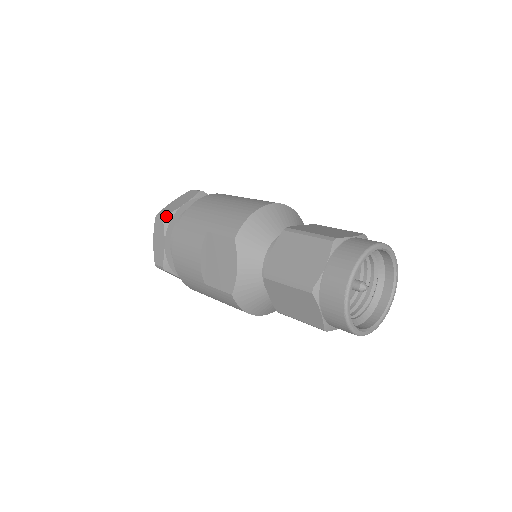
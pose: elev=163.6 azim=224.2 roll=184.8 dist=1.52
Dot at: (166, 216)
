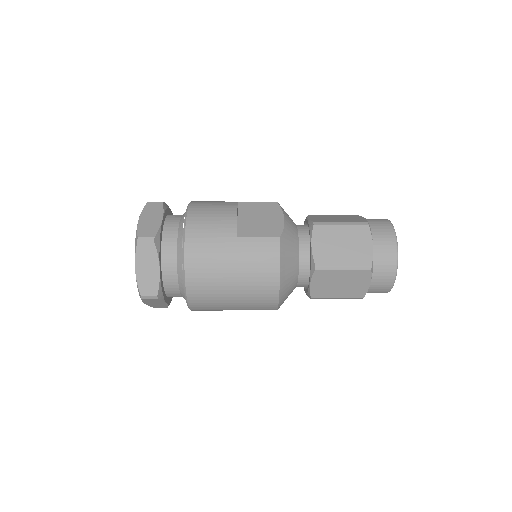
Dot at: (164, 202)
